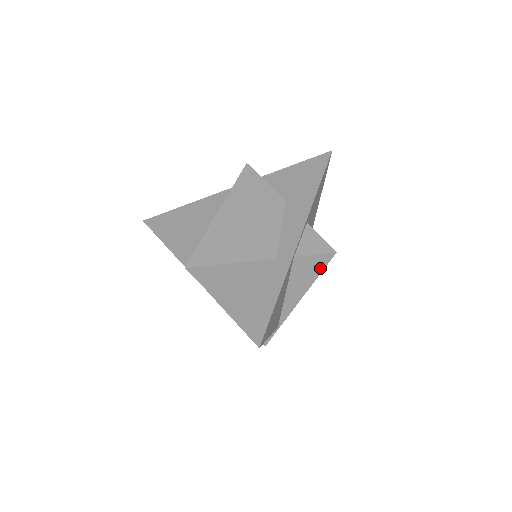
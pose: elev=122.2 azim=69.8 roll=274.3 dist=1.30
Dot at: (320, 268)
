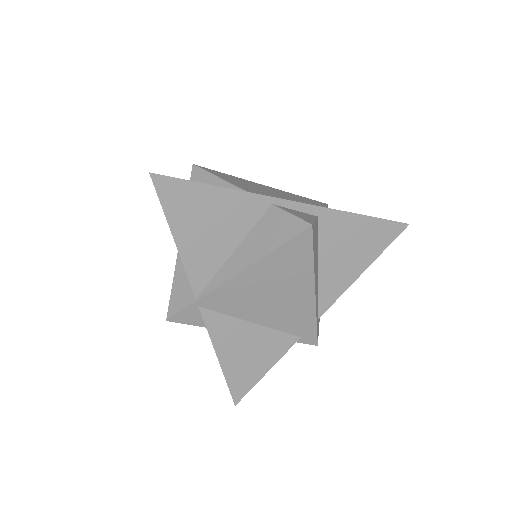
Dot at: (285, 237)
